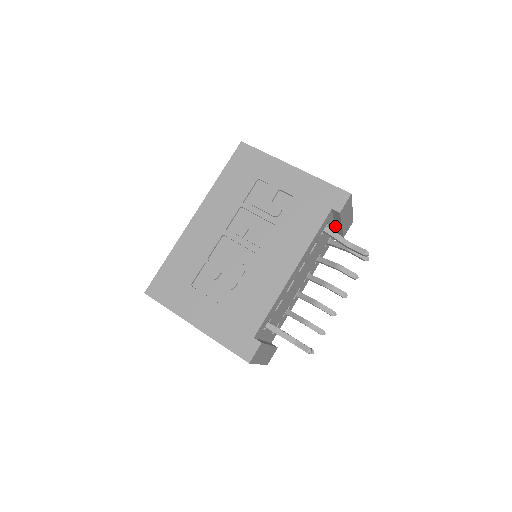
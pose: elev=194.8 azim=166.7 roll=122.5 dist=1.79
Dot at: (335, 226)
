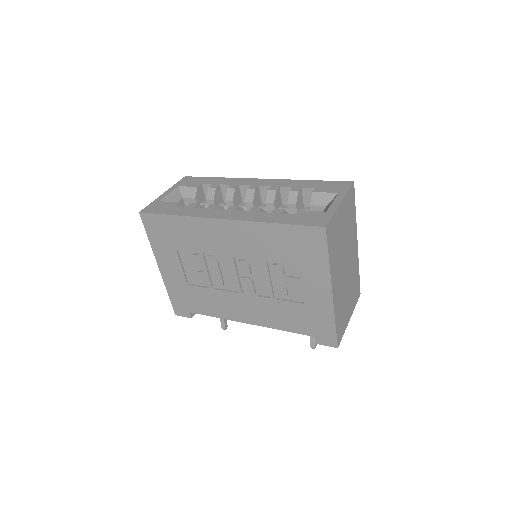
Dot at: occluded
